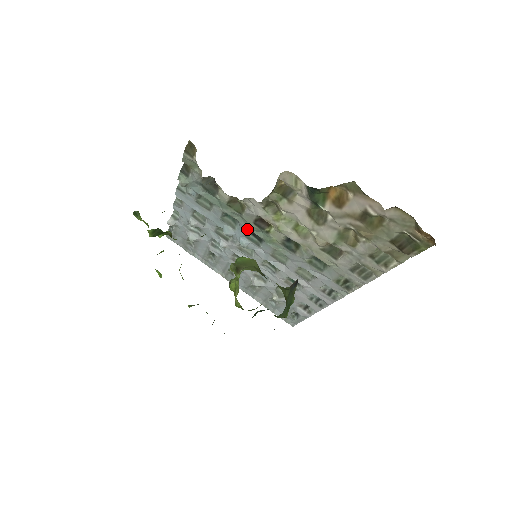
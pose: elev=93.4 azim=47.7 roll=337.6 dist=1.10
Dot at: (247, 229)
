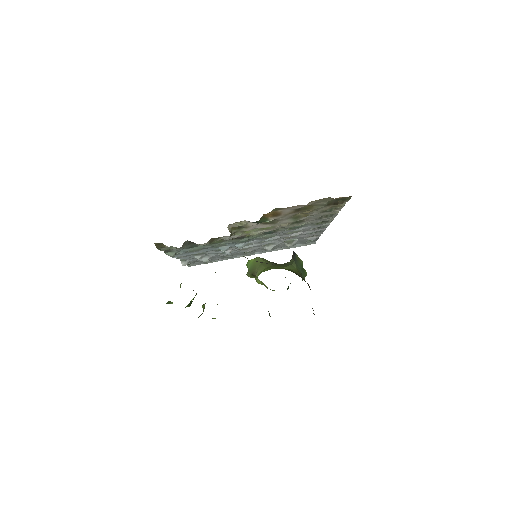
Dot at: (235, 242)
